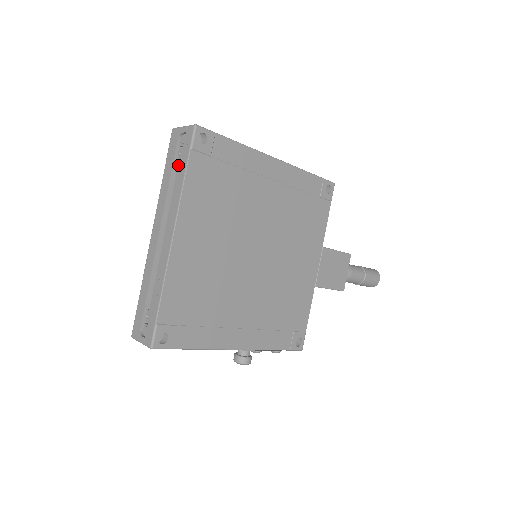
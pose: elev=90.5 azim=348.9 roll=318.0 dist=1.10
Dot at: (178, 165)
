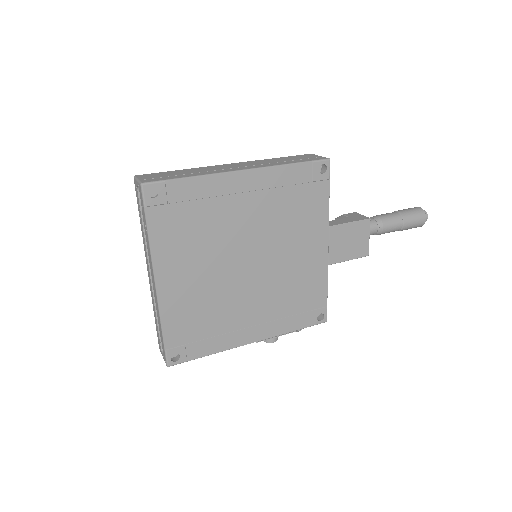
Dot at: (143, 218)
